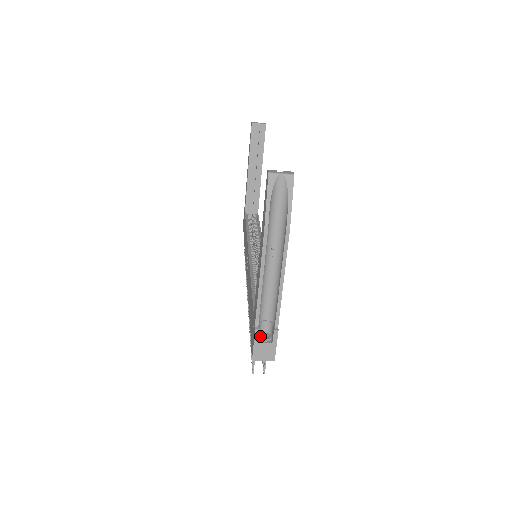
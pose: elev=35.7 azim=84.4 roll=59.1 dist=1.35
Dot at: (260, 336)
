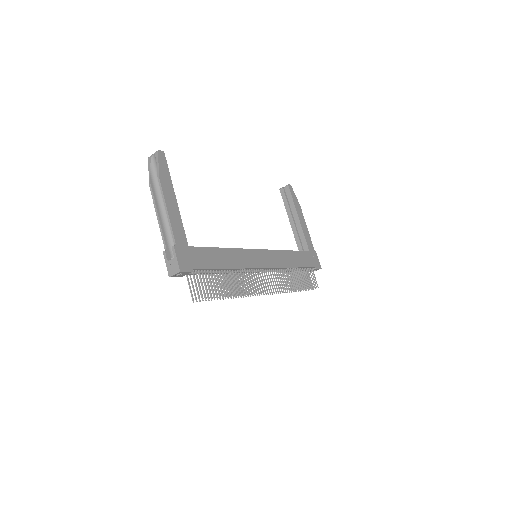
Dot at: occluded
